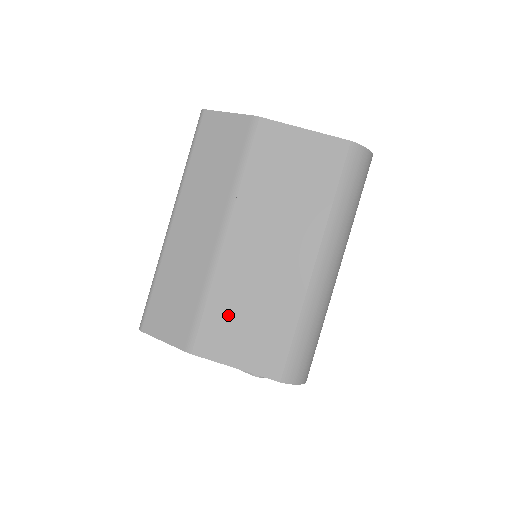
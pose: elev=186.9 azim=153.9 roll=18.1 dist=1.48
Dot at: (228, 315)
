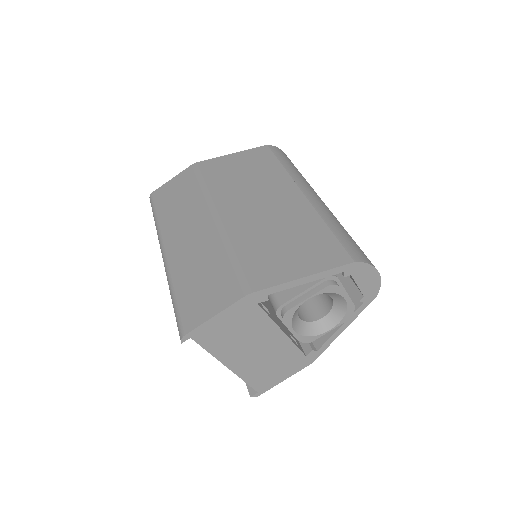
Dot at: (263, 250)
